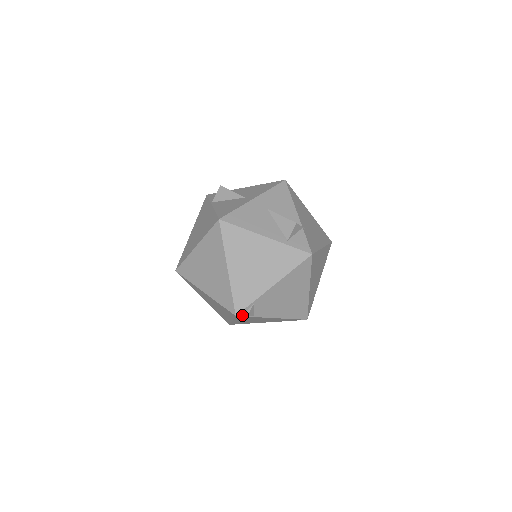
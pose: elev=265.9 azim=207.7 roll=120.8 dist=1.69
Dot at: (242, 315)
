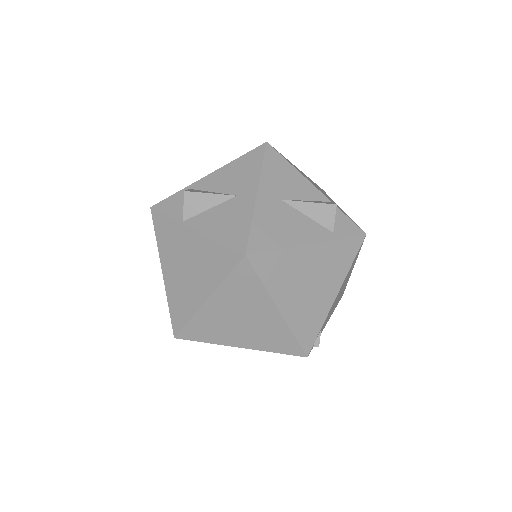
Dot at: occluded
